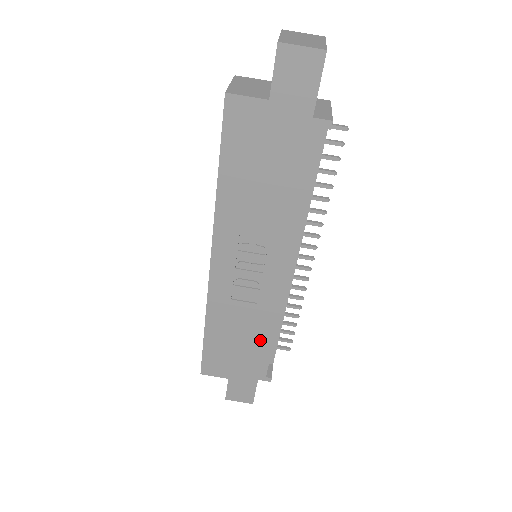
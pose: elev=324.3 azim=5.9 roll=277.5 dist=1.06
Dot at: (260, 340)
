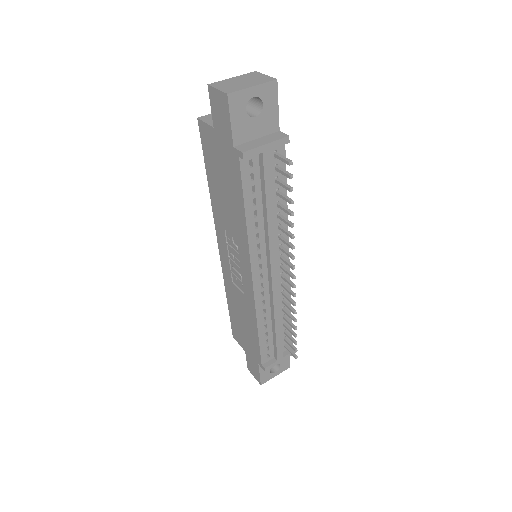
Dot at: (252, 328)
